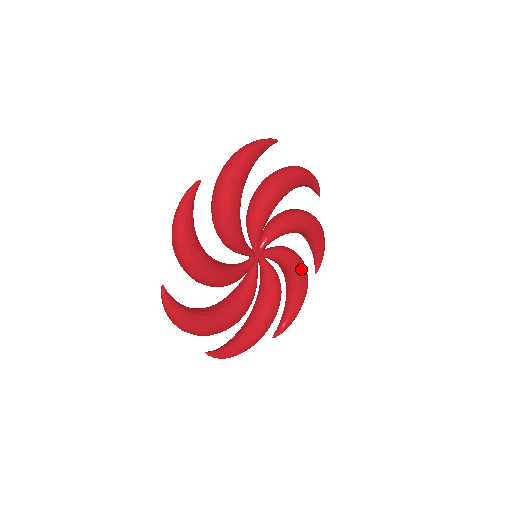
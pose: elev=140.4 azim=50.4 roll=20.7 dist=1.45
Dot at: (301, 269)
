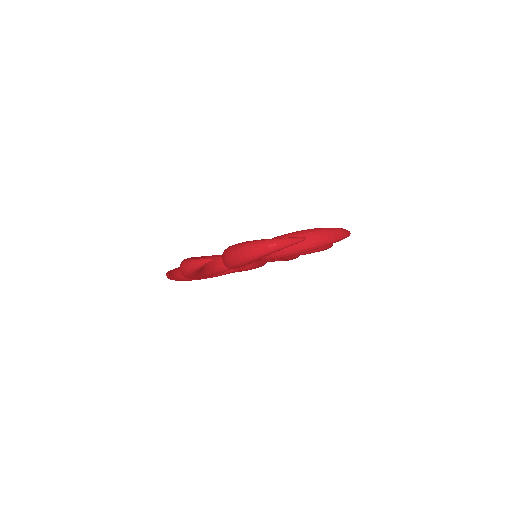
Dot at: occluded
